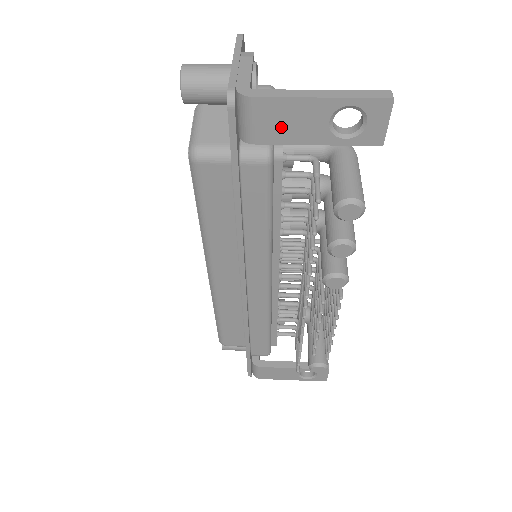
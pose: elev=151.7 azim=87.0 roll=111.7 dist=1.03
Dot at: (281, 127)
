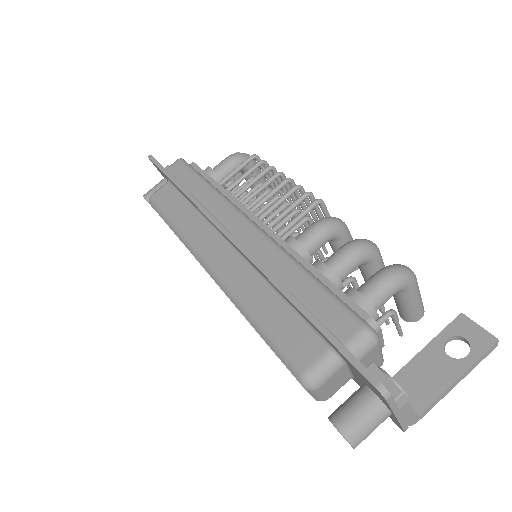
Dot at: occluded
